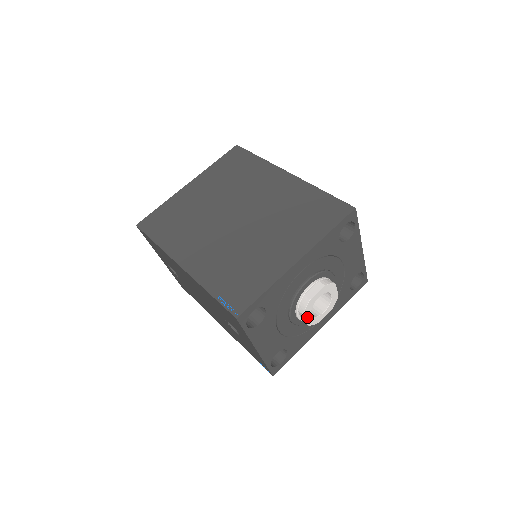
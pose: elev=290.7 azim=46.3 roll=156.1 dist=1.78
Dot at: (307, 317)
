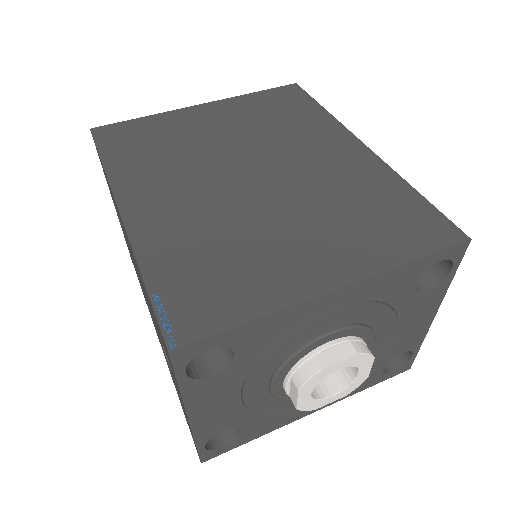
Dot at: (302, 395)
